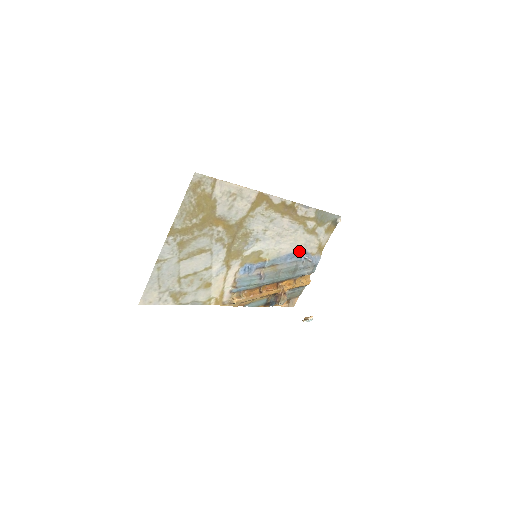
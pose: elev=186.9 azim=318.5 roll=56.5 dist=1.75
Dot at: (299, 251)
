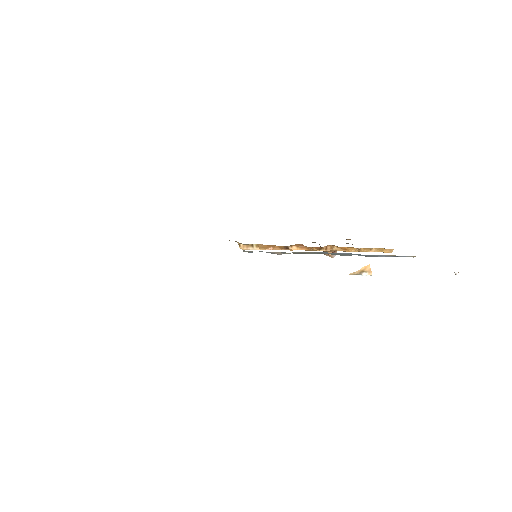
Dot at: occluded
